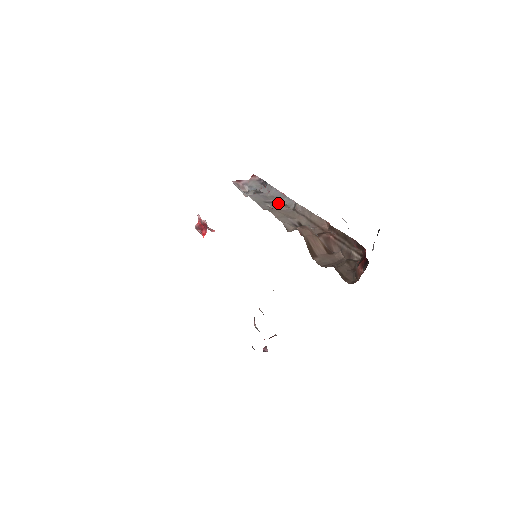
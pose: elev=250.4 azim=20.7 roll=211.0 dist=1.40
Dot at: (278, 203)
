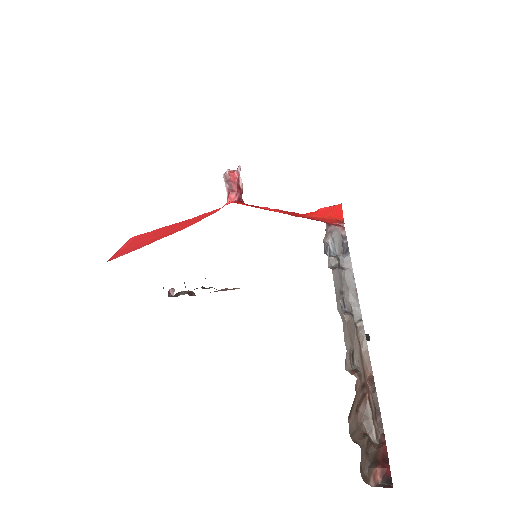
Dot at: (347, 299)
